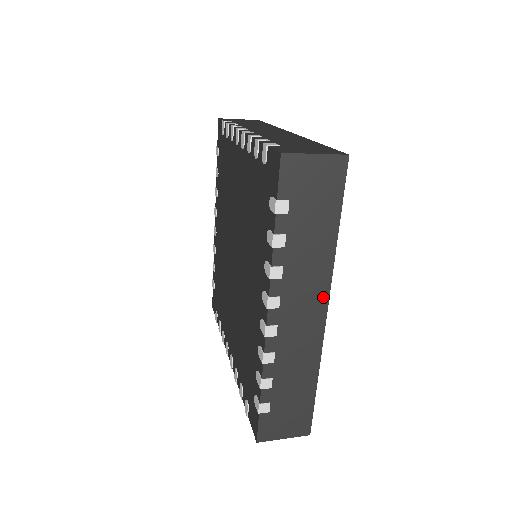
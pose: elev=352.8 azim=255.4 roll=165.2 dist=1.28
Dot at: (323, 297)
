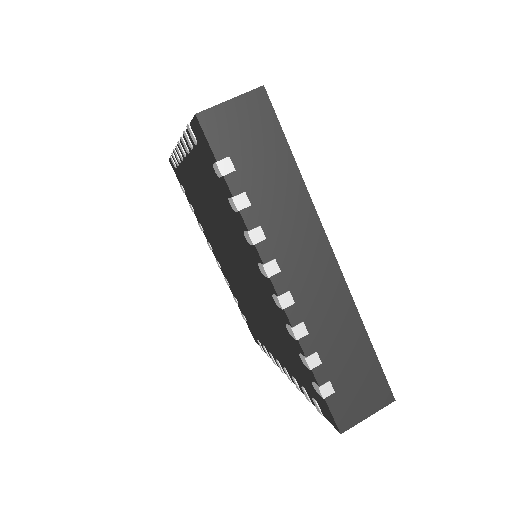
Dot at: occluded
